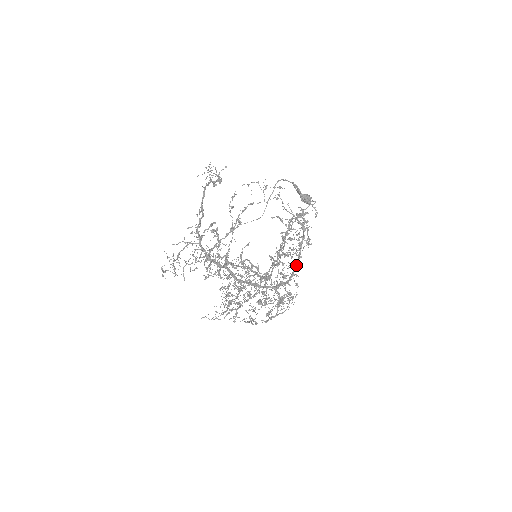
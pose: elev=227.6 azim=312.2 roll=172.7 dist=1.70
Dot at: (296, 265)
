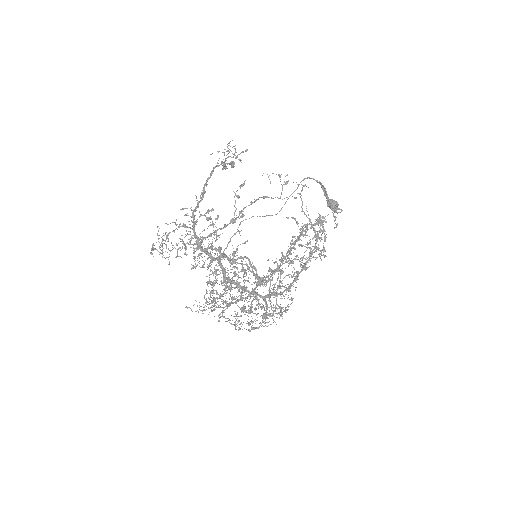
Dot at: (298, 276)
